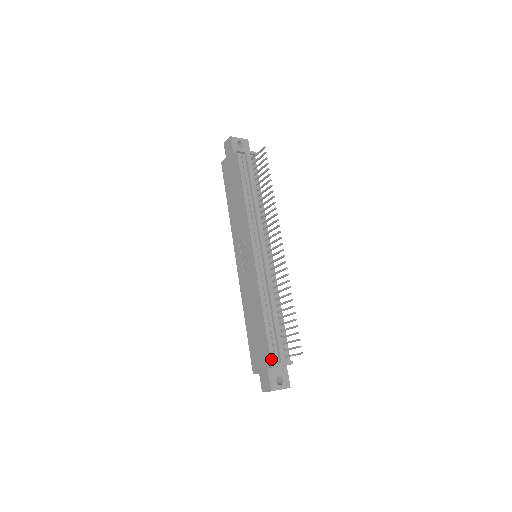
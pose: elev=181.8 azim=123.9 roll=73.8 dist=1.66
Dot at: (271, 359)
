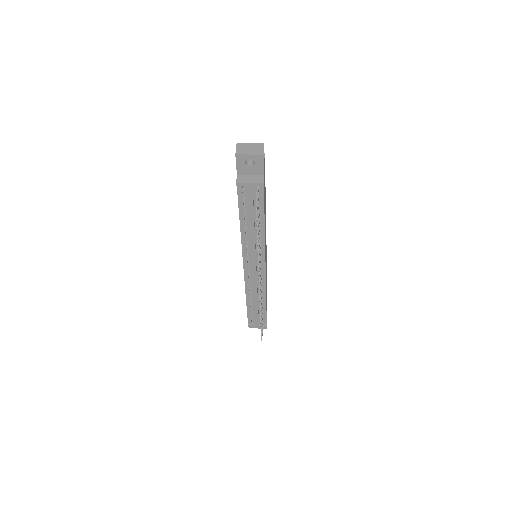
Dot at: (248, 321)
